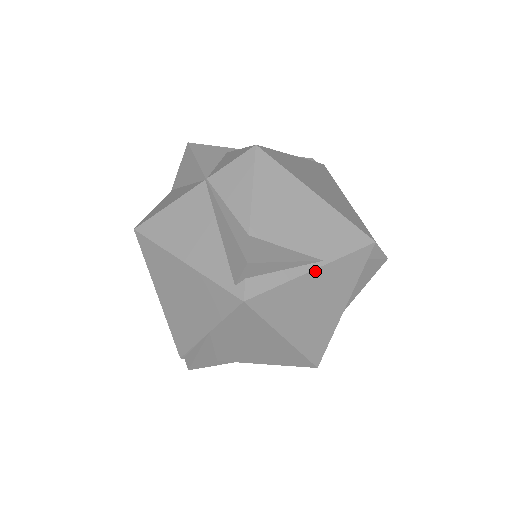
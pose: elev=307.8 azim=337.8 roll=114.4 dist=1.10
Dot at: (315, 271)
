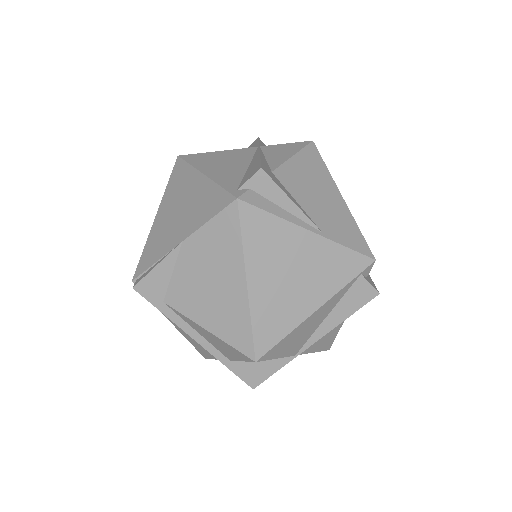
Dot at: (311, 234)
